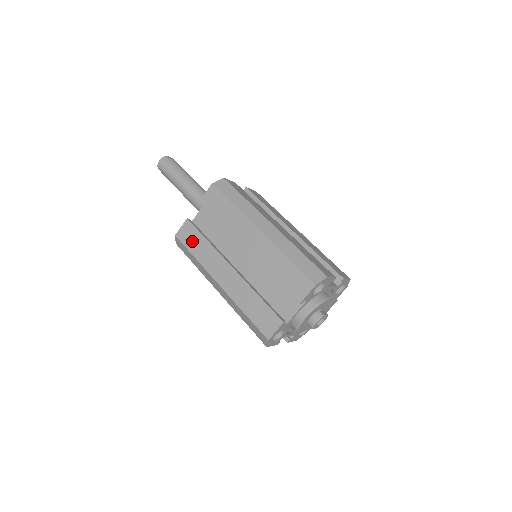
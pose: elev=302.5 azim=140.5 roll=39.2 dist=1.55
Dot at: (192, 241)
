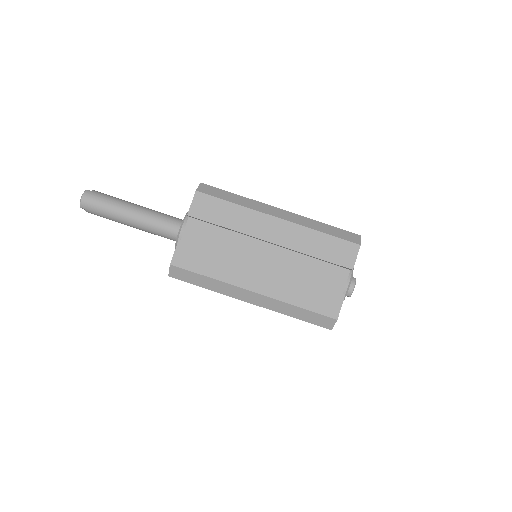
Dot at: (198, 261)
